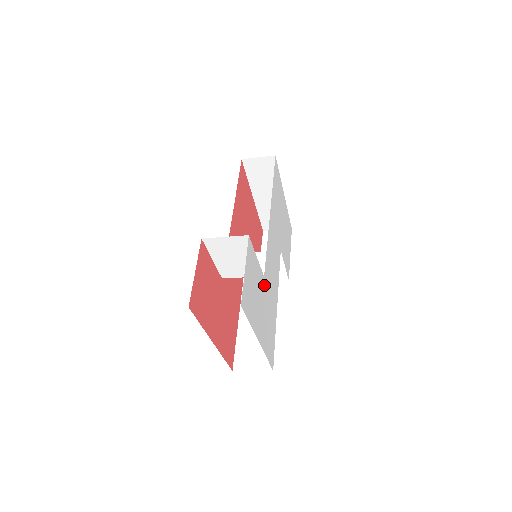
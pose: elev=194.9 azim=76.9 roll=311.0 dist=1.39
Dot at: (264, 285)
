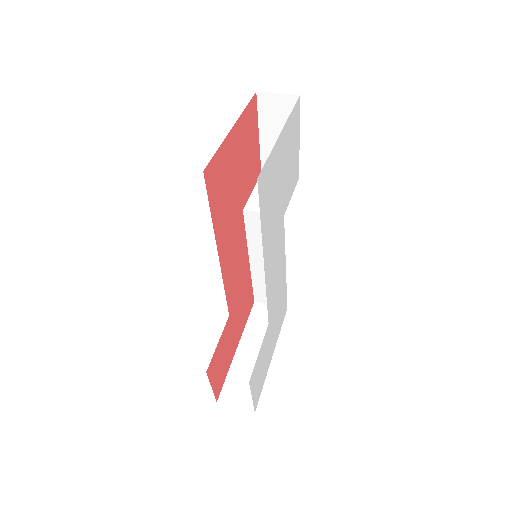
Dot at: (270, 325)
